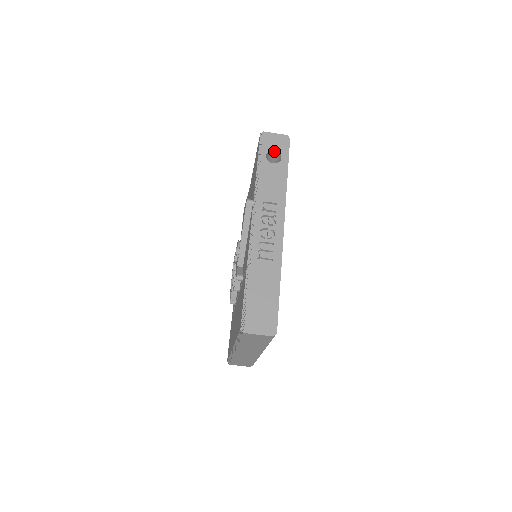
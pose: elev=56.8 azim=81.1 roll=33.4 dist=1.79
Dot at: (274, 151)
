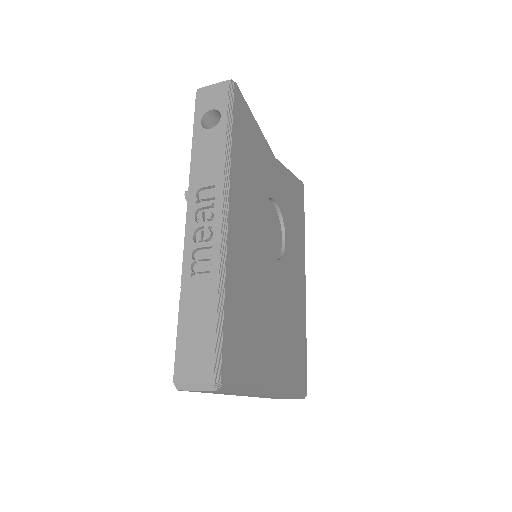
Dot at: (212, 110)
